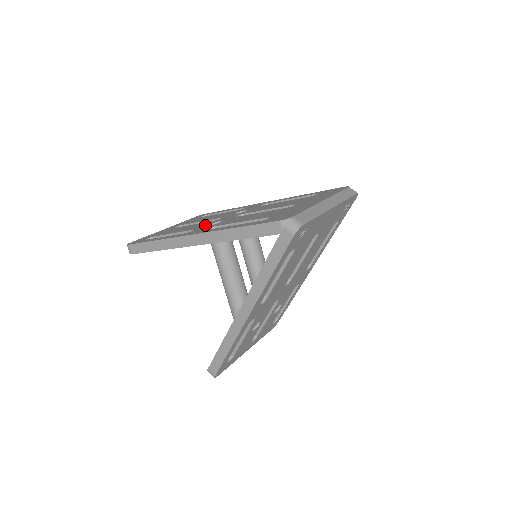
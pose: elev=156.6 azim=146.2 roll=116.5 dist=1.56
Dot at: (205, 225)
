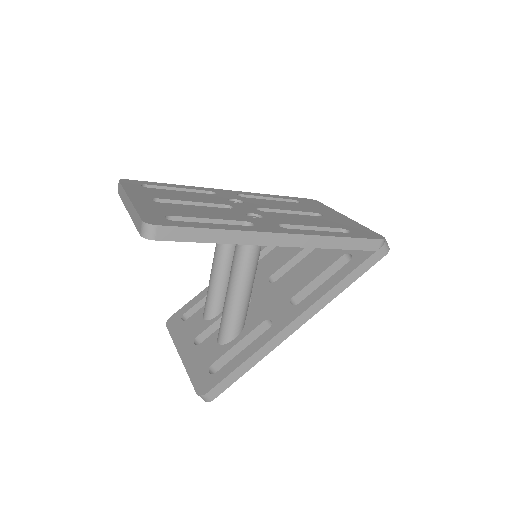
Dot at: (245, 216)
